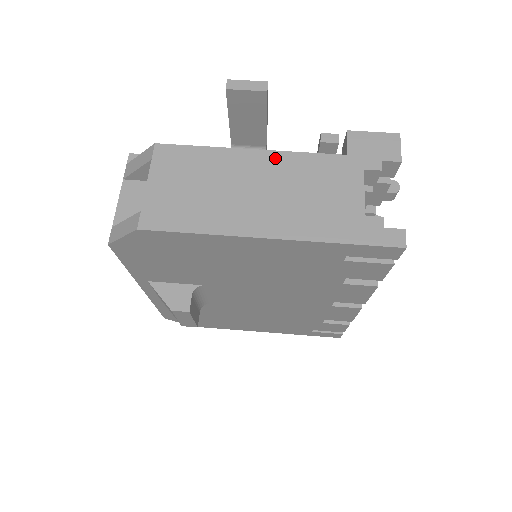
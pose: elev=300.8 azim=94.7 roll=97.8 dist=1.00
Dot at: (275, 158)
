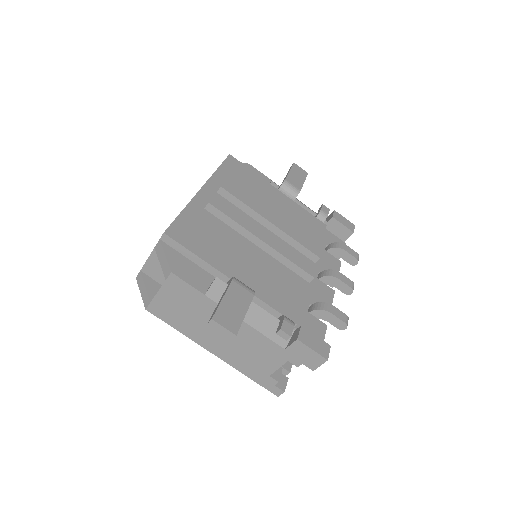
Dot at: (241, 325)
